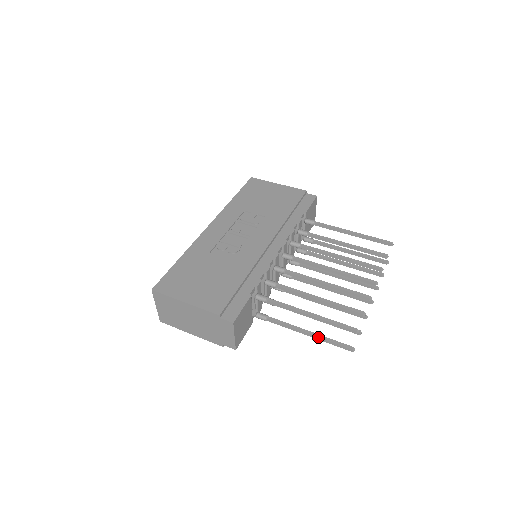
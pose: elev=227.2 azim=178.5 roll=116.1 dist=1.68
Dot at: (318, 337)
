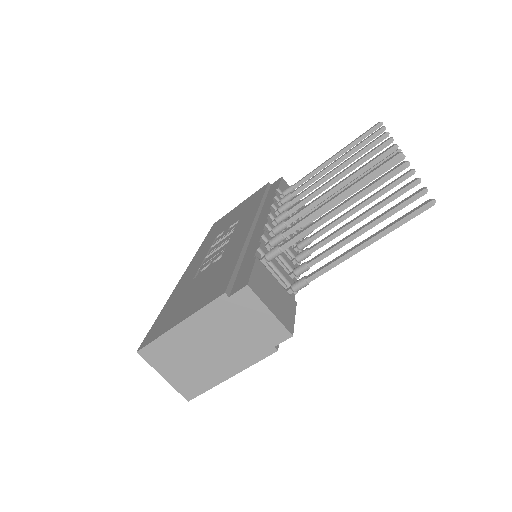
Dot at: (379, 233)
